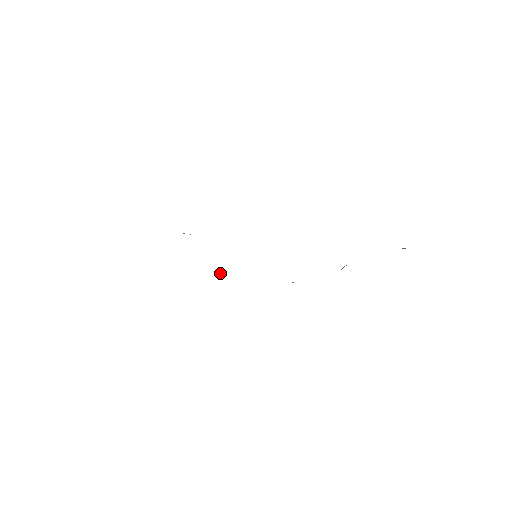
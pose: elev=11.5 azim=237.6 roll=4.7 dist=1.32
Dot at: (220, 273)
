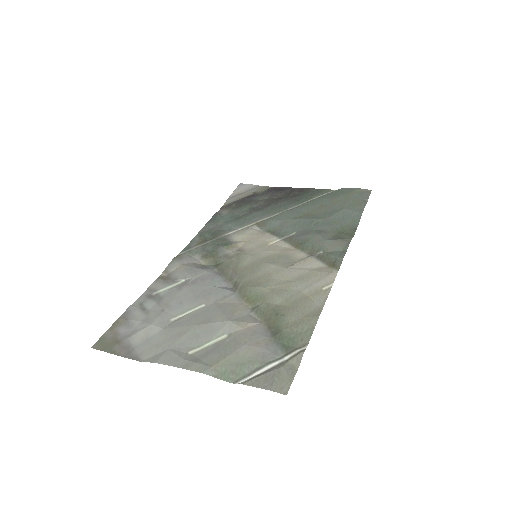
Dot at: (197, 256)
